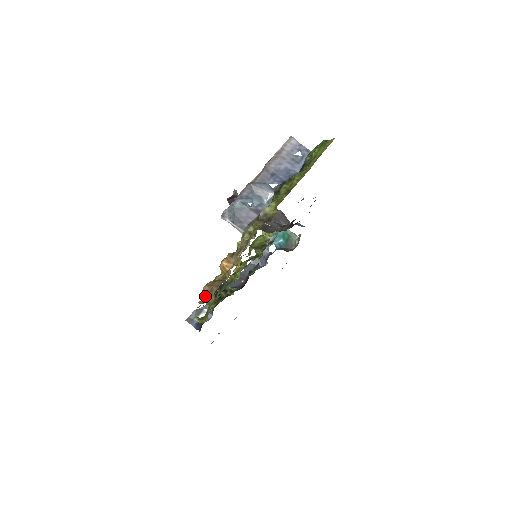
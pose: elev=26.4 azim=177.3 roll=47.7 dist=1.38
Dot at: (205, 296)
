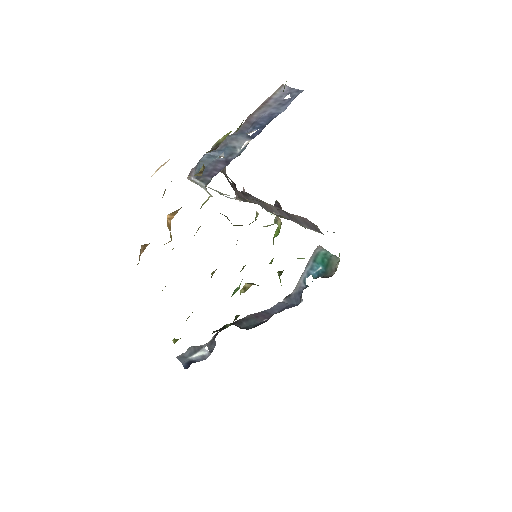
Dot at: (139, 260)
